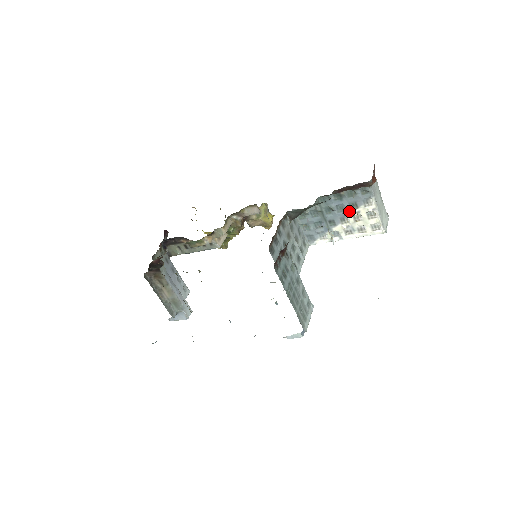
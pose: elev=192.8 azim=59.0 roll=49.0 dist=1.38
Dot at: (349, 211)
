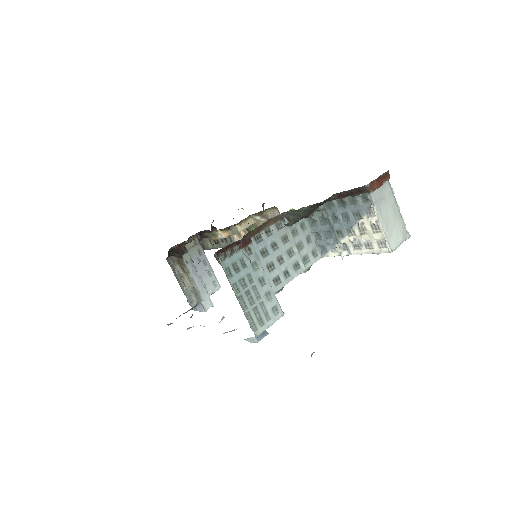
Dot at: (353, 221)
